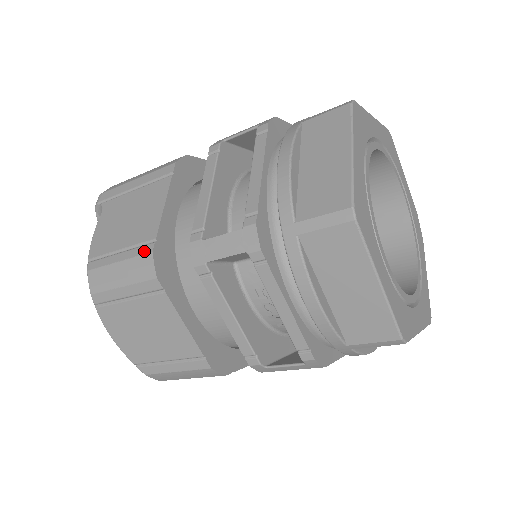
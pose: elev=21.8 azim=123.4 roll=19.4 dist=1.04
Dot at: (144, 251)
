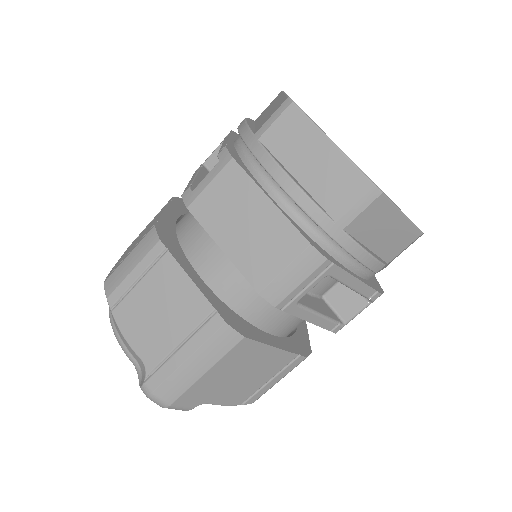
Dot at: occluded
